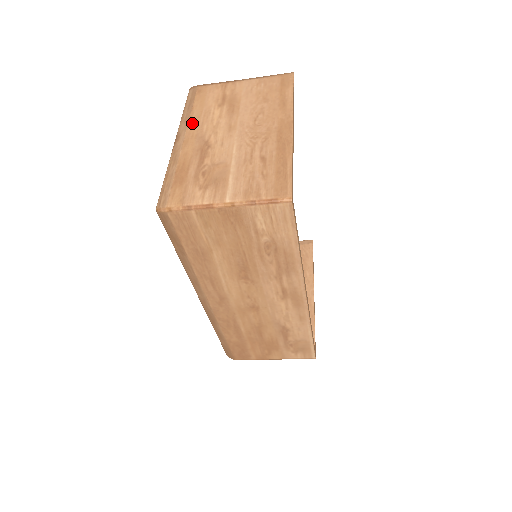
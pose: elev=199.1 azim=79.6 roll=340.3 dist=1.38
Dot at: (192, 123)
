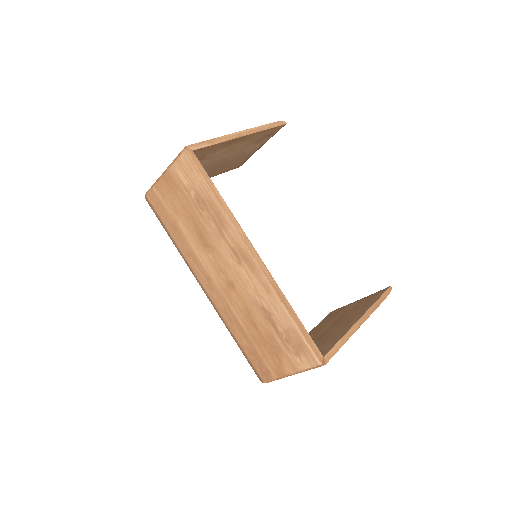
Dot at: occluded
